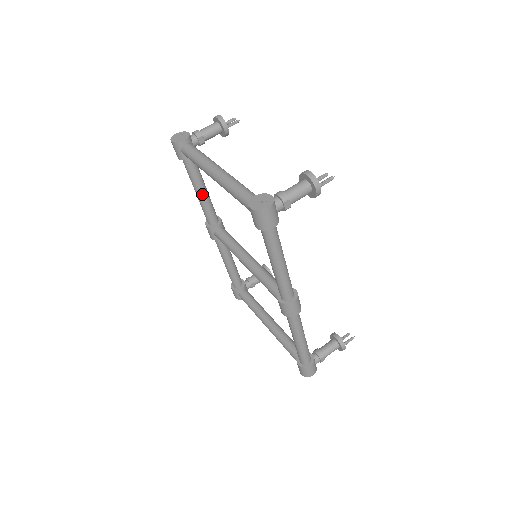
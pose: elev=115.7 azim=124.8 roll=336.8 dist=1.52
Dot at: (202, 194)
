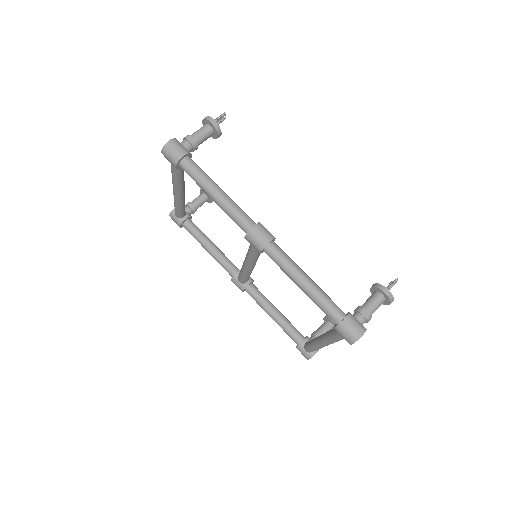
Dot at: (211, 248)
